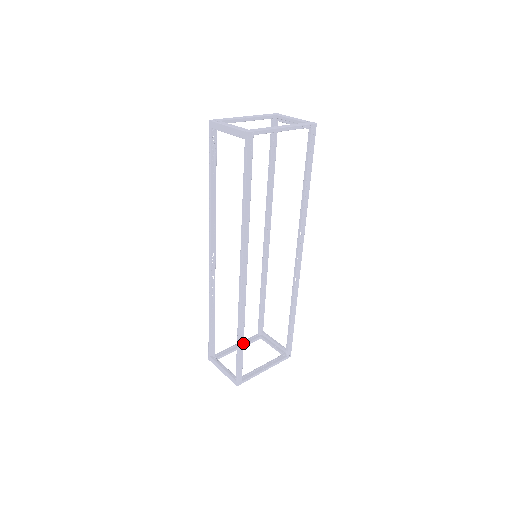
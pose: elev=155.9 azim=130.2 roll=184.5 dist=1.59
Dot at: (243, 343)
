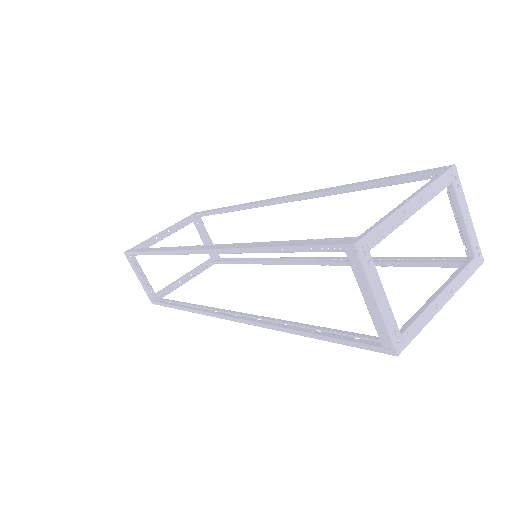
Dot at: (183, 304)
